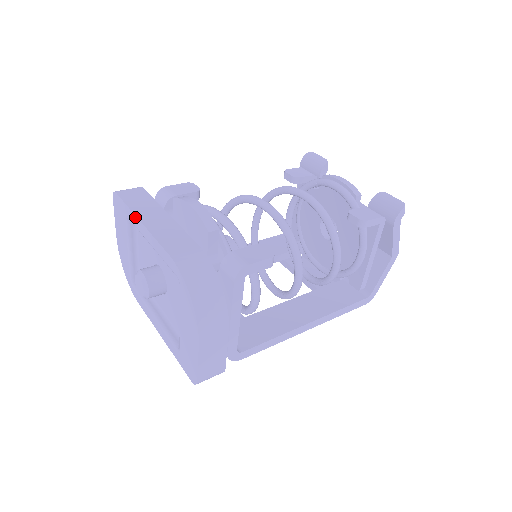
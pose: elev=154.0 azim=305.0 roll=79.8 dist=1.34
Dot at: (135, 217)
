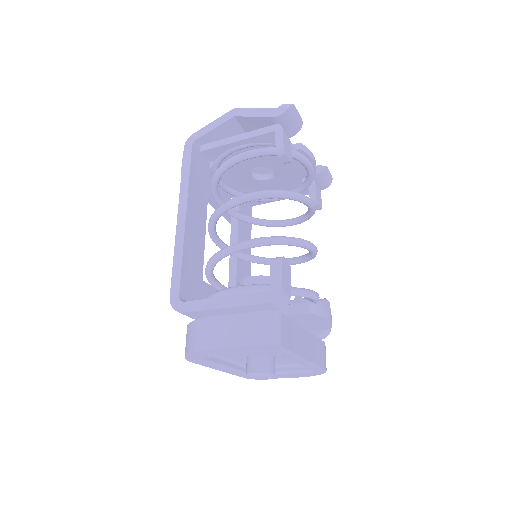
Dot at: (301, 358)
